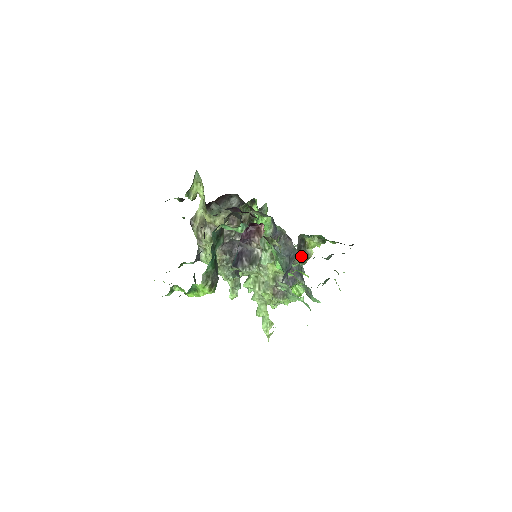
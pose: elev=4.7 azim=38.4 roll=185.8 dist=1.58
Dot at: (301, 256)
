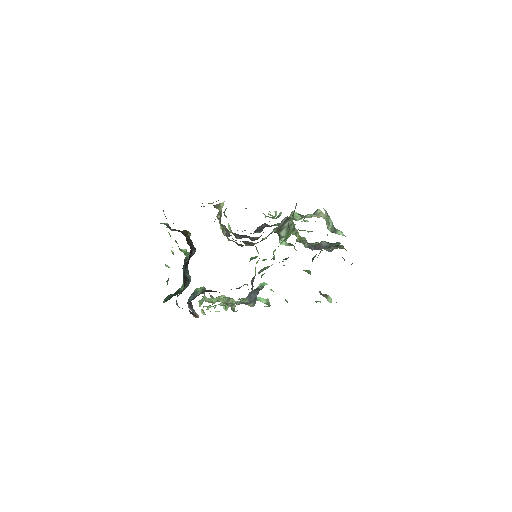
Dot at: (330, 249)
